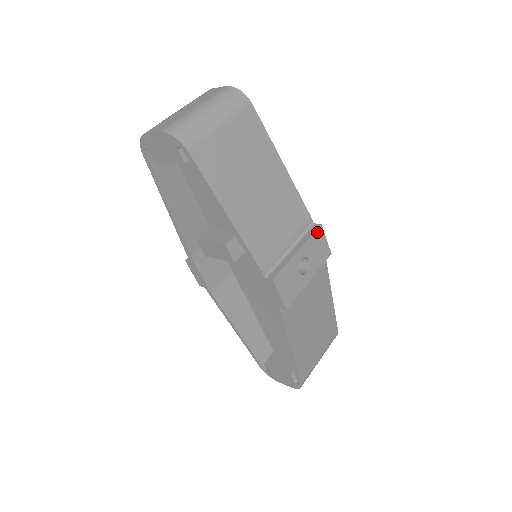
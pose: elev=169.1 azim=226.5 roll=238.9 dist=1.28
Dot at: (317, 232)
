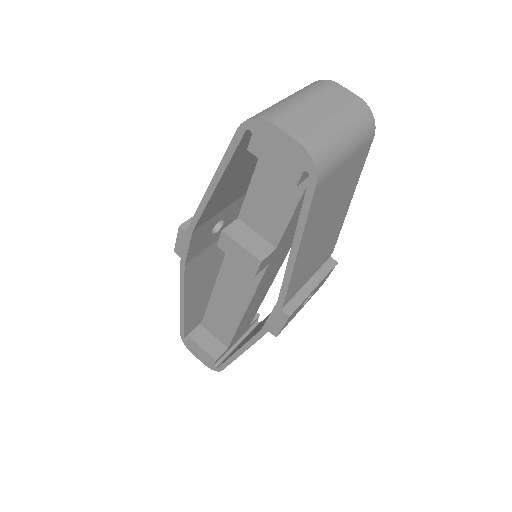
Dot at: (332, 269)
